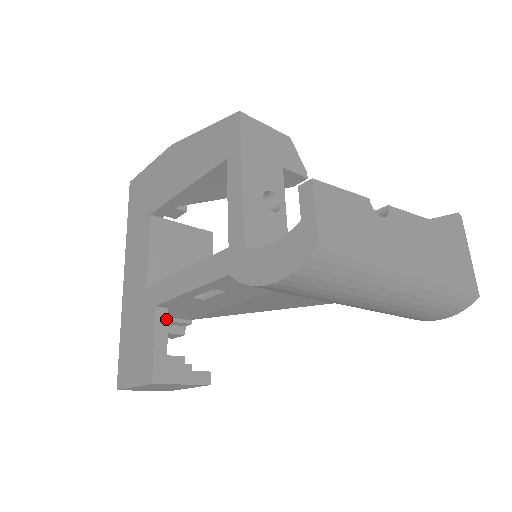
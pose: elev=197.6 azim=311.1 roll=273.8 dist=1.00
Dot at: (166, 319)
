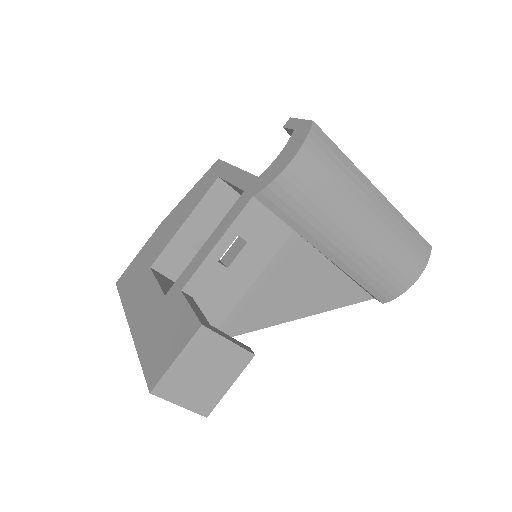
Dot at: (194, 301)
